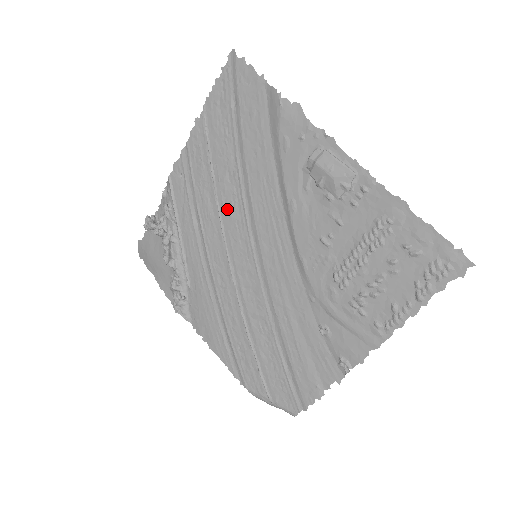
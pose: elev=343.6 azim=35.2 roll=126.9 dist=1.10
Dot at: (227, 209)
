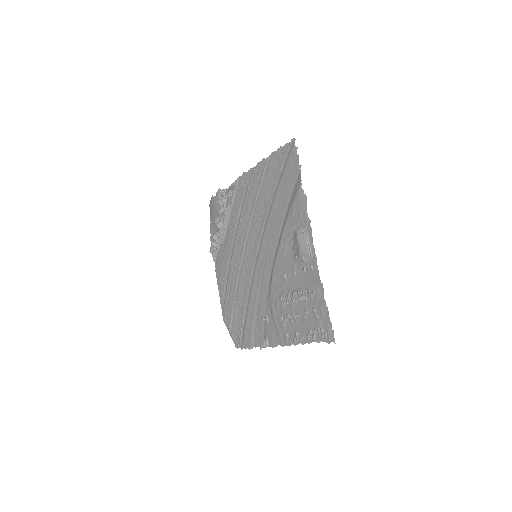
Dot at: (255, 220)
